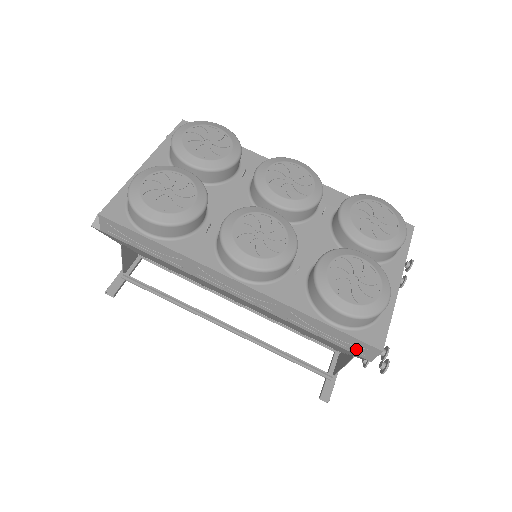
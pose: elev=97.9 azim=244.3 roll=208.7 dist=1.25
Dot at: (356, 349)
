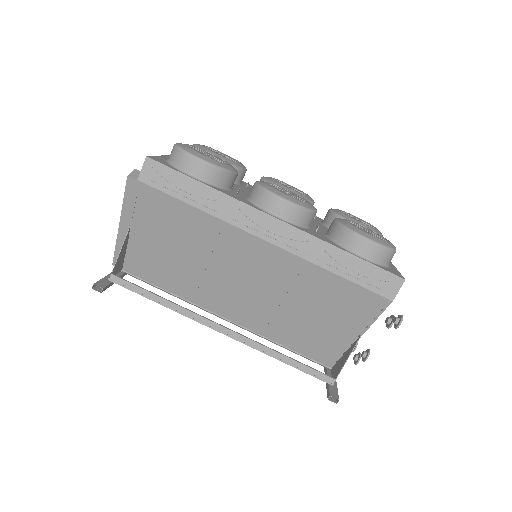
Dot at: (380, 286)
